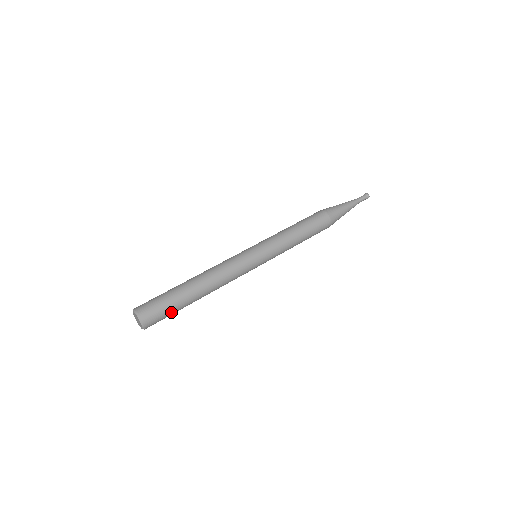
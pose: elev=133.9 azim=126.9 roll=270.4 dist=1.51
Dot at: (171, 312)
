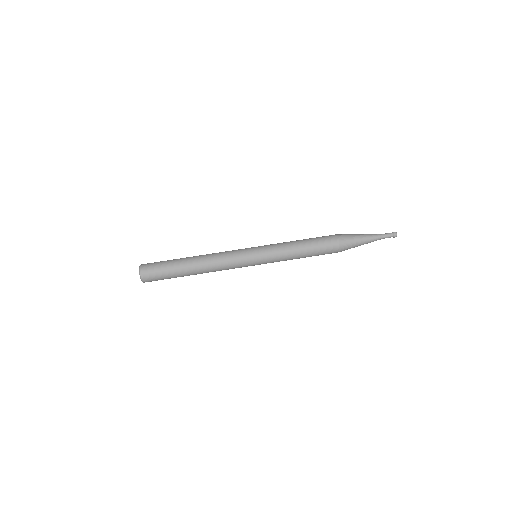
Dot at: occluded
